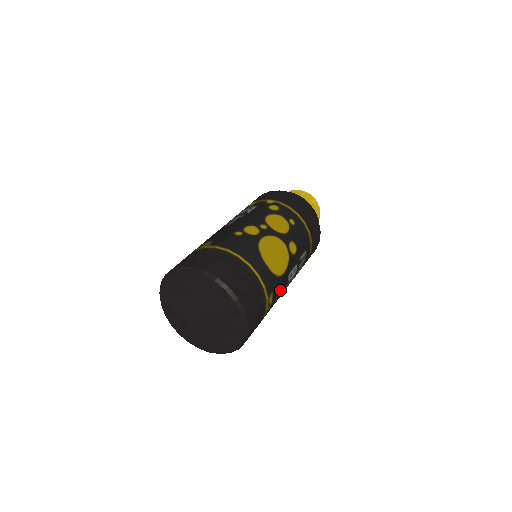
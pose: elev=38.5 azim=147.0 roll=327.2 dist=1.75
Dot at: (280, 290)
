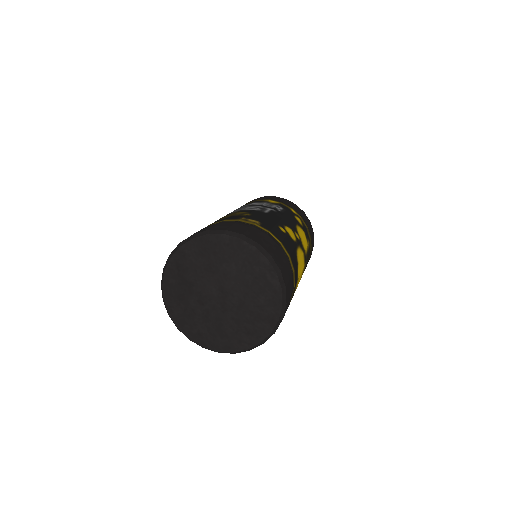
Dot at: occluded
